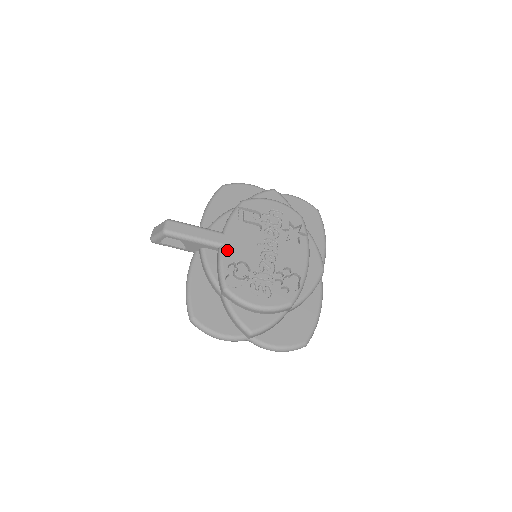
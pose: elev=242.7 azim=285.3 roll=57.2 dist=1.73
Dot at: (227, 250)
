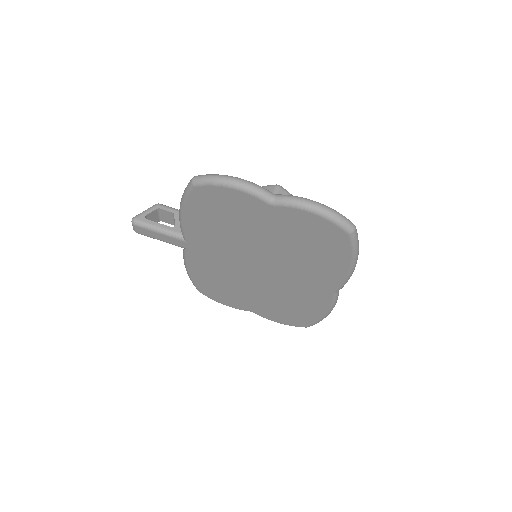
Dot at: occluded
